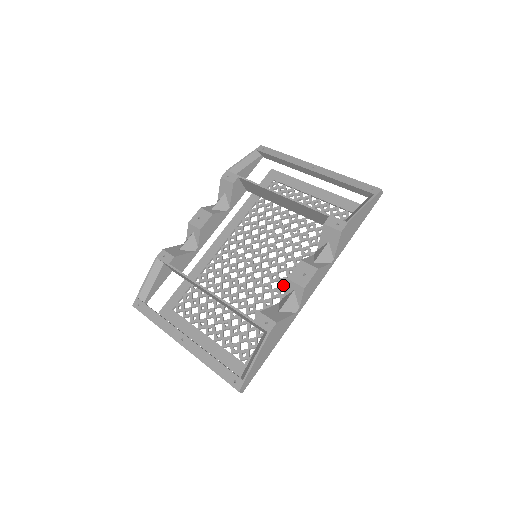
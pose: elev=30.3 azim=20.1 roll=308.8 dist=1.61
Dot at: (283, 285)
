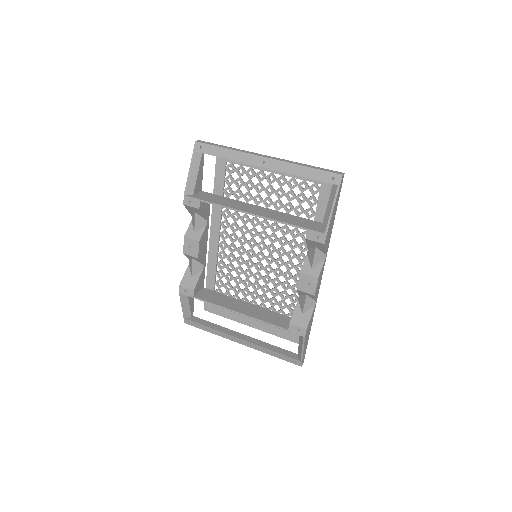
Dot at: (290, 268)
